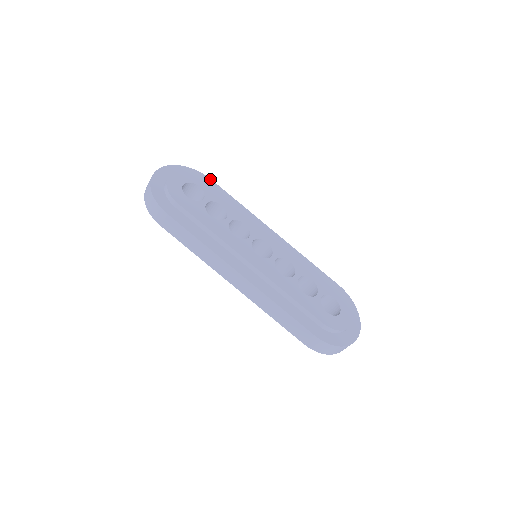
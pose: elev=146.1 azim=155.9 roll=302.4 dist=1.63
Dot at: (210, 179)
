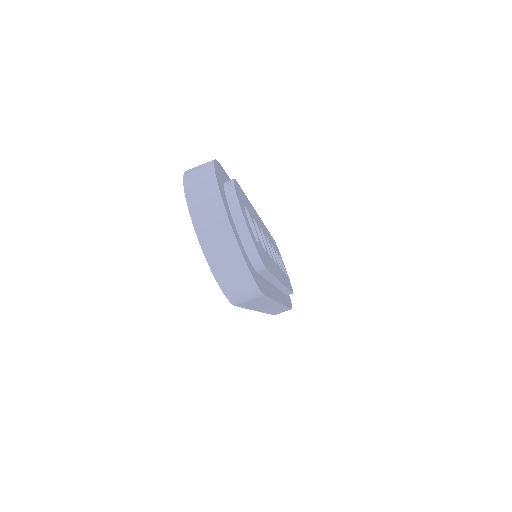
Dot at: (220, 165)
